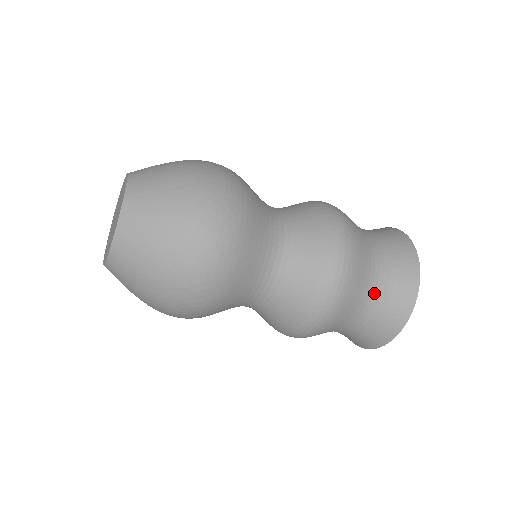
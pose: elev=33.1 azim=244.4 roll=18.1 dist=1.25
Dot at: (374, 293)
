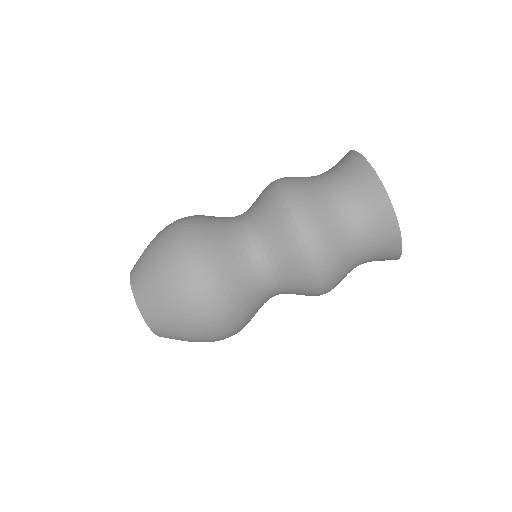
Dot at: (323, 174)
